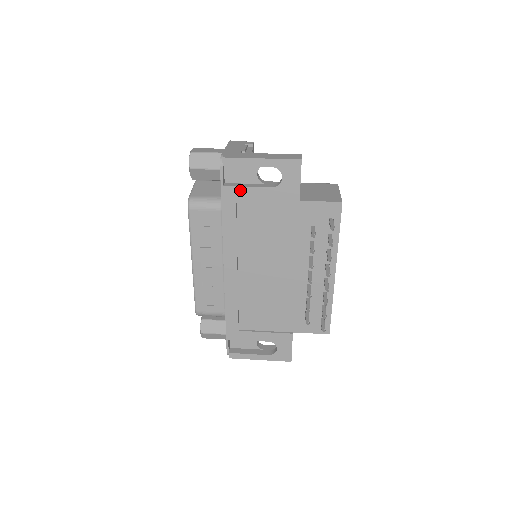
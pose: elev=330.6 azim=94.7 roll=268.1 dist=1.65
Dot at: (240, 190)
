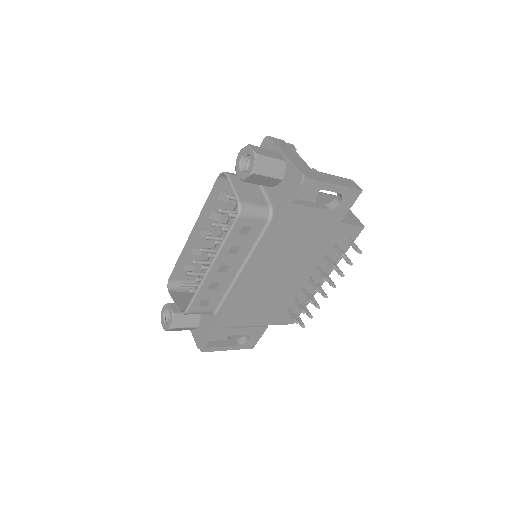
Dot at: (303, 209)
